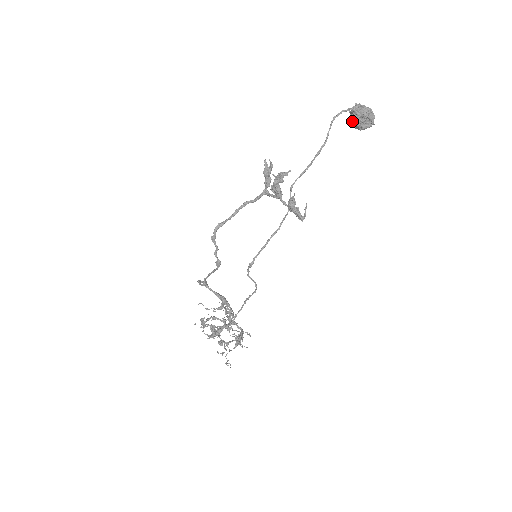
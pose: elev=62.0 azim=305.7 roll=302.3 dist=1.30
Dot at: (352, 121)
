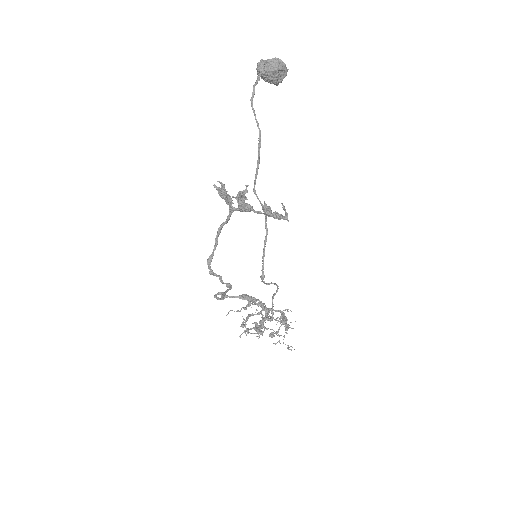
Dot at: (264, 80)
